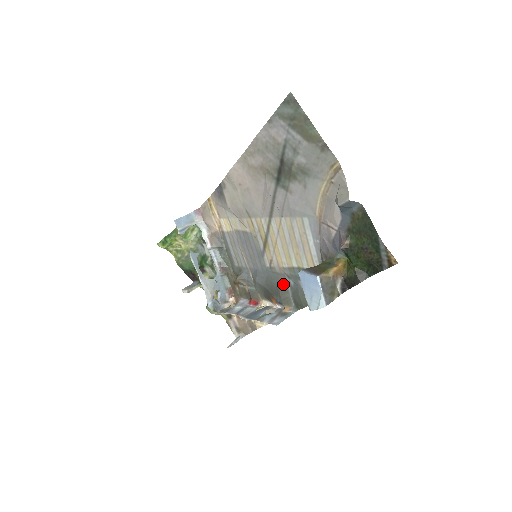
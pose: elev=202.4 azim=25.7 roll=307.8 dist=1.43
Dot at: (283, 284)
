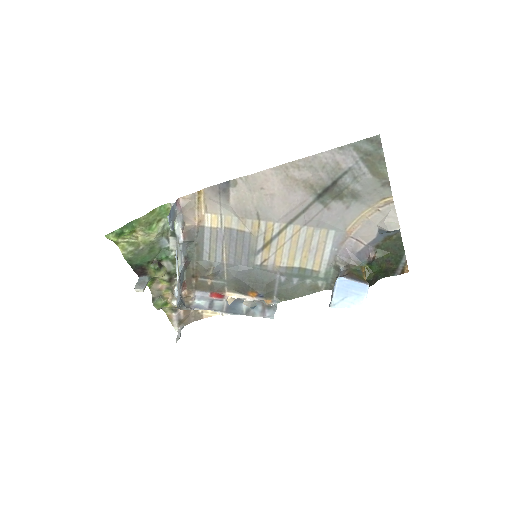
Dot at: (272, 280)
